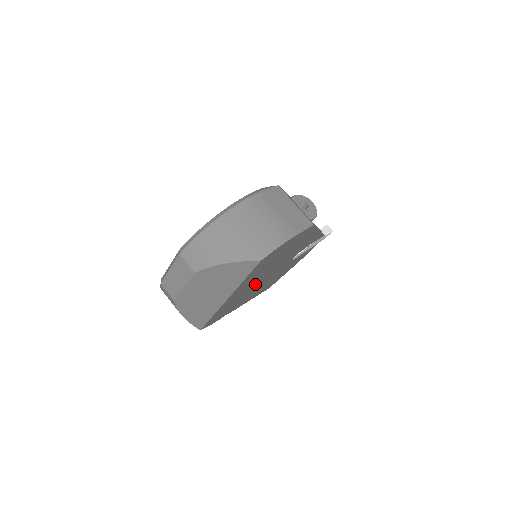
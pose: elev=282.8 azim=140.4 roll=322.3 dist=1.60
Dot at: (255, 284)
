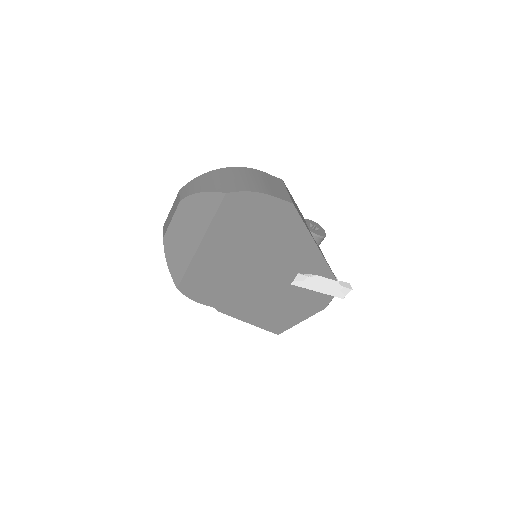
Dot at: (240, 269)
